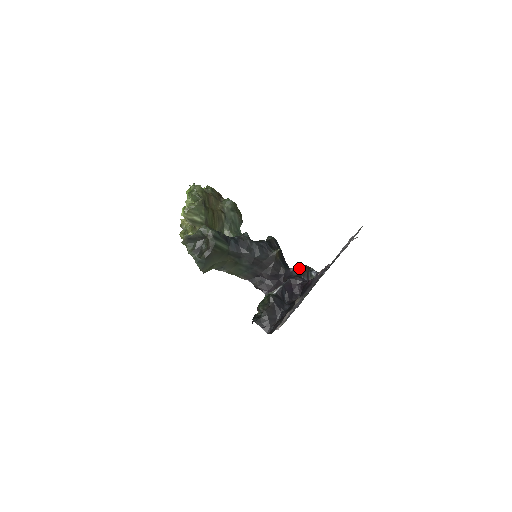
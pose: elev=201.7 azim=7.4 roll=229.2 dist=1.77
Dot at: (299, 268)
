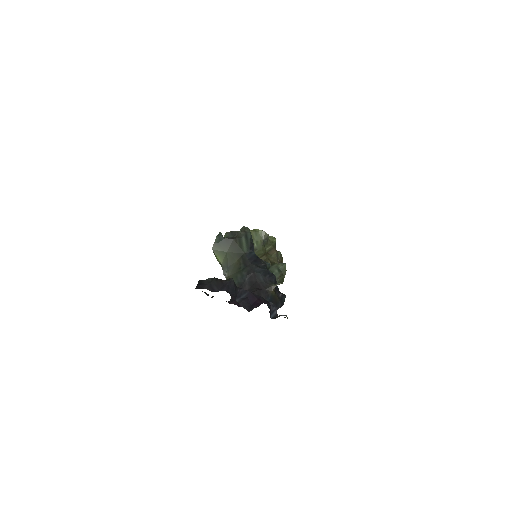
Dot at: occluded
